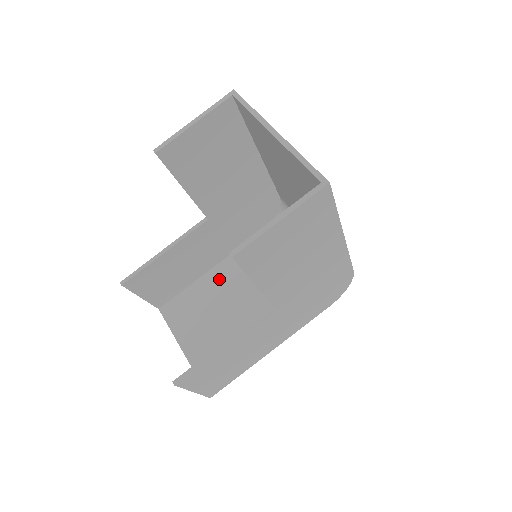
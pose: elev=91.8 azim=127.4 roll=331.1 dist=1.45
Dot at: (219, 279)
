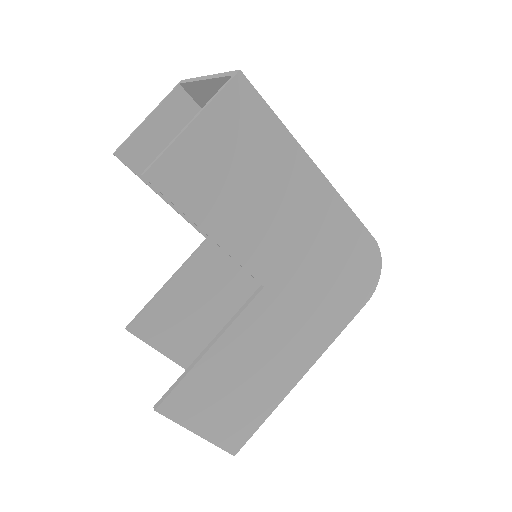
Dot at: occluded
